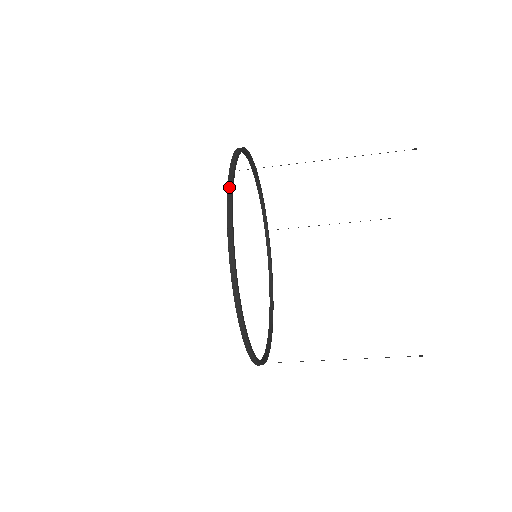
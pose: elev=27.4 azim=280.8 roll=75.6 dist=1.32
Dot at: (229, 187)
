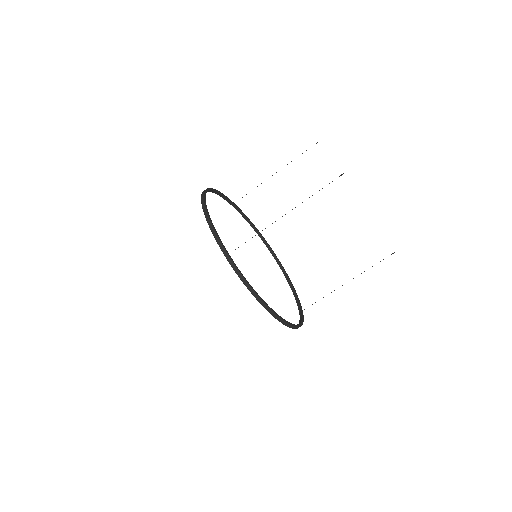
Dot at: (225, 197)
